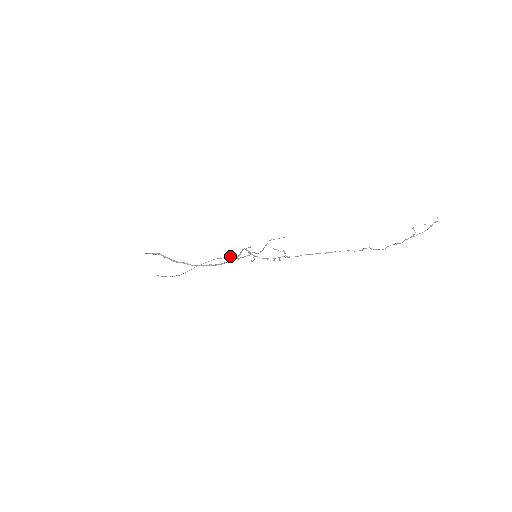
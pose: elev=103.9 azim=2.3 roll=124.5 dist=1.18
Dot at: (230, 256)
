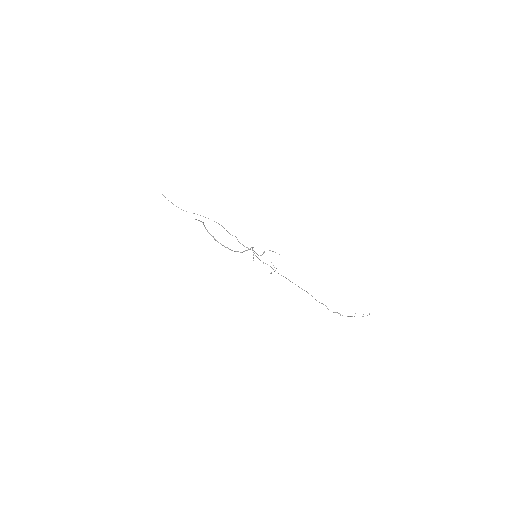
Dot at: occluded
